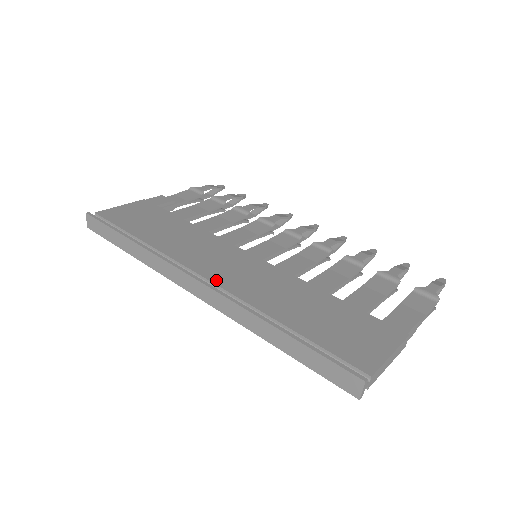
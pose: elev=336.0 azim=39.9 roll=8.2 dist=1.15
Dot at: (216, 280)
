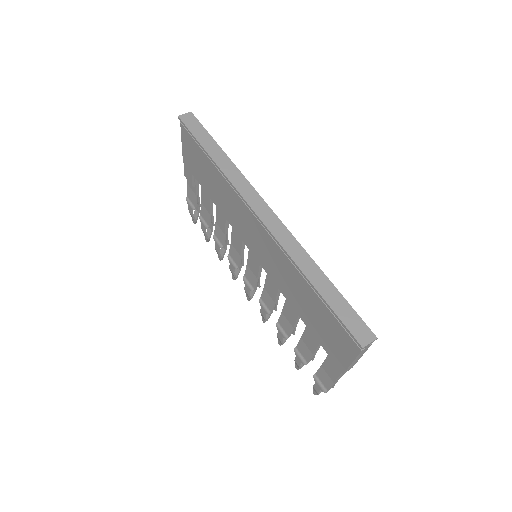
Dot at: occluded
